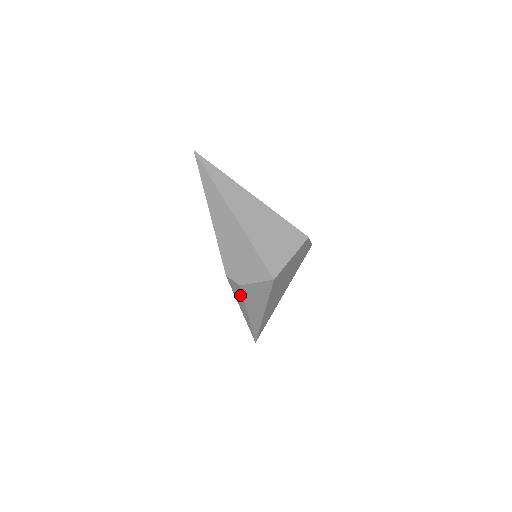
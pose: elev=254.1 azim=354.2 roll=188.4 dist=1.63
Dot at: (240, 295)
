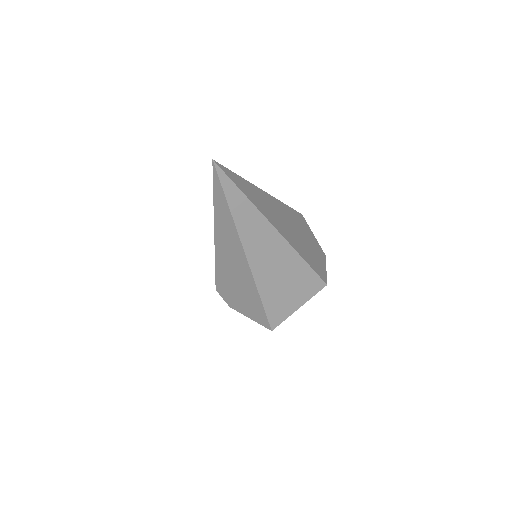
Dot at: occluded
